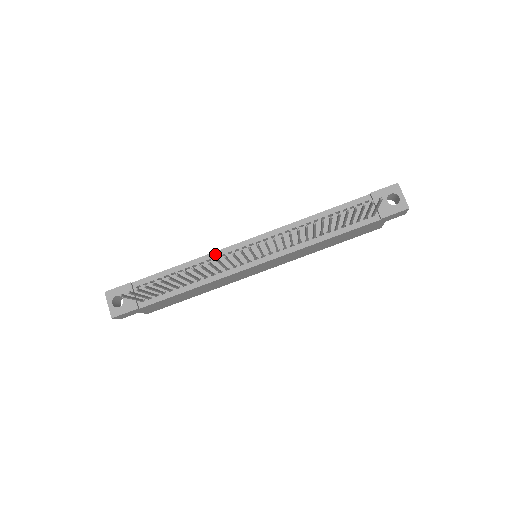
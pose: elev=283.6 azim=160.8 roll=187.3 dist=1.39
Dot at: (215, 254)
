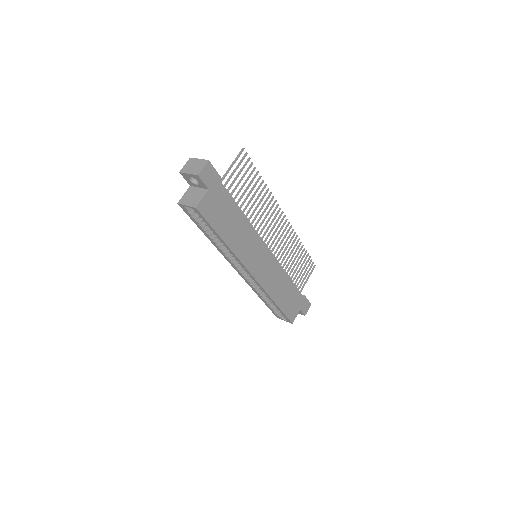
Dot at: occluded
